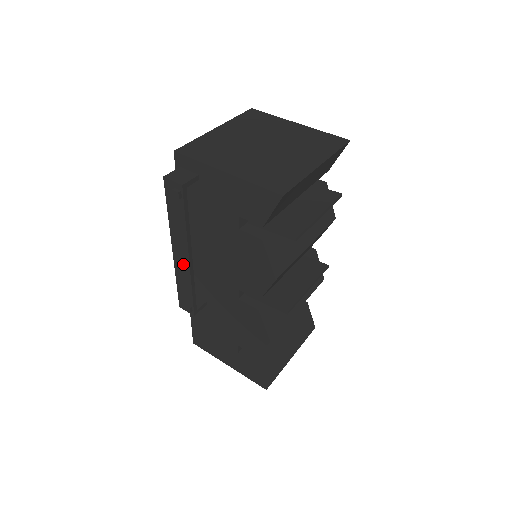
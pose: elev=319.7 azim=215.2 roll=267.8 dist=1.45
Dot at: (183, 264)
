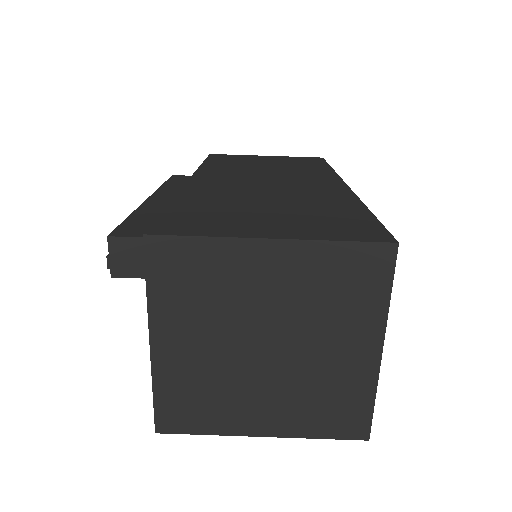
Dot at: occluded
